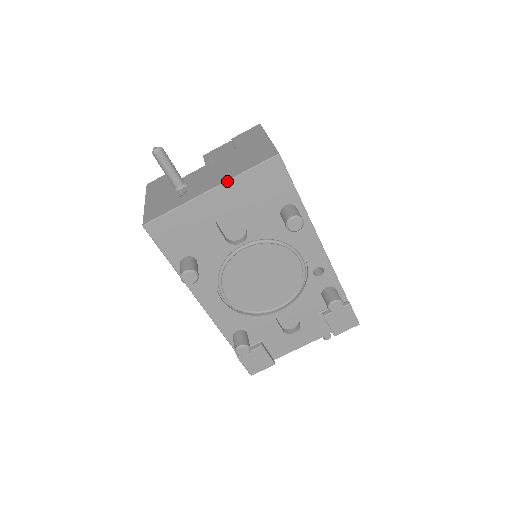
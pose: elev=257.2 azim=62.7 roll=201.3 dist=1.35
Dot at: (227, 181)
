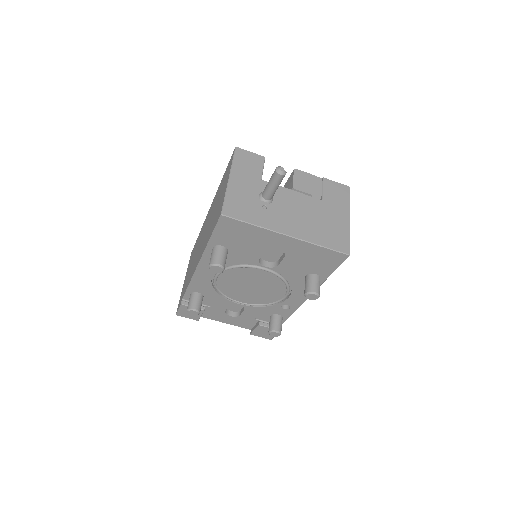
Dot at: (304, 241)
